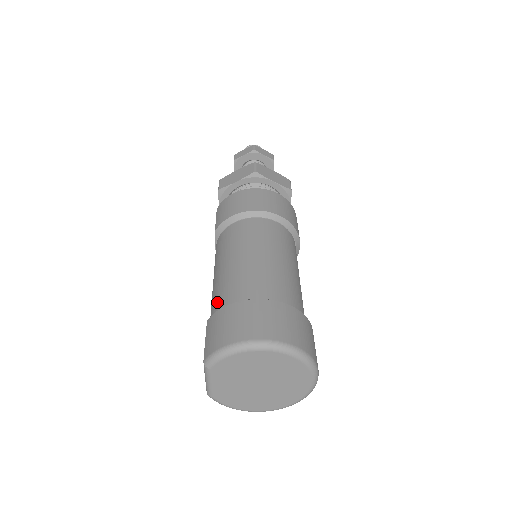
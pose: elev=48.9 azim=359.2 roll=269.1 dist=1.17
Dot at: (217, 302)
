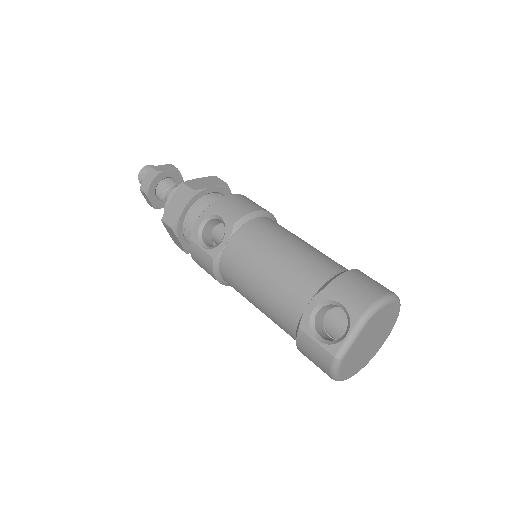
Dot at: (314, 275)
